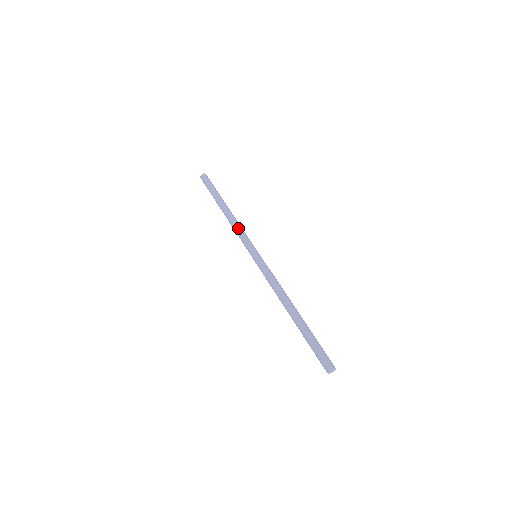
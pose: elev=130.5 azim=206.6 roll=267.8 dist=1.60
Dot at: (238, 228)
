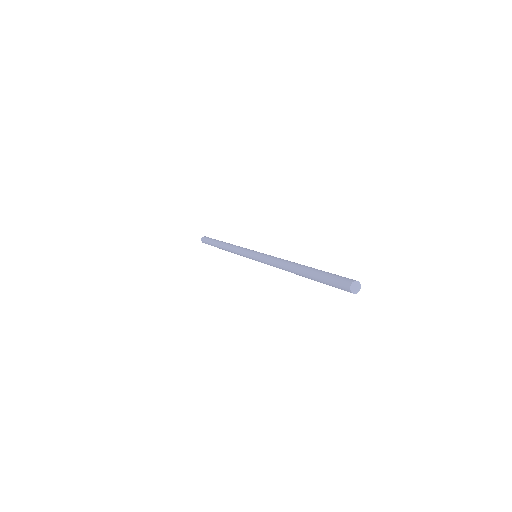
Dot at: occluded
